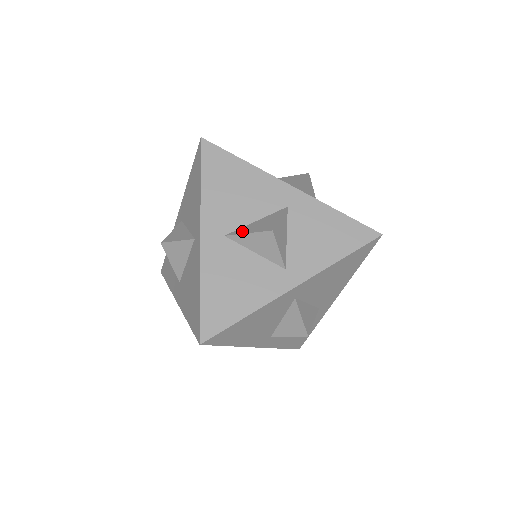
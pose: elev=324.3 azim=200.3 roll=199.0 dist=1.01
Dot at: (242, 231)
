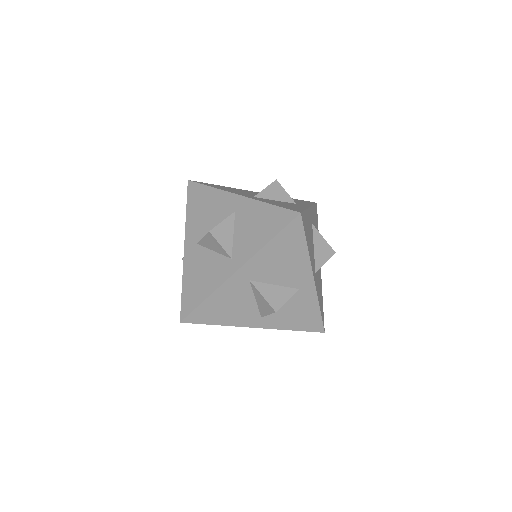
Dot at: (261, 289)
